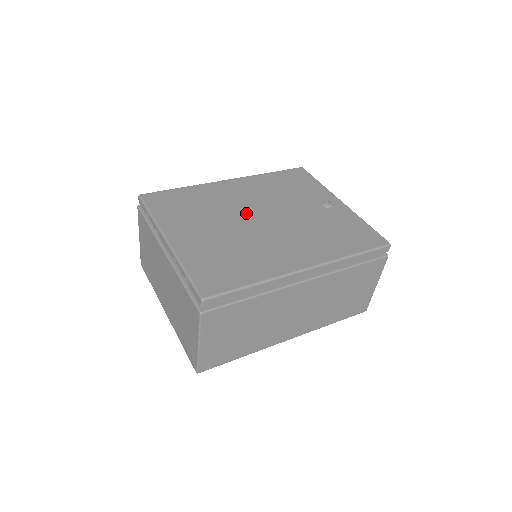
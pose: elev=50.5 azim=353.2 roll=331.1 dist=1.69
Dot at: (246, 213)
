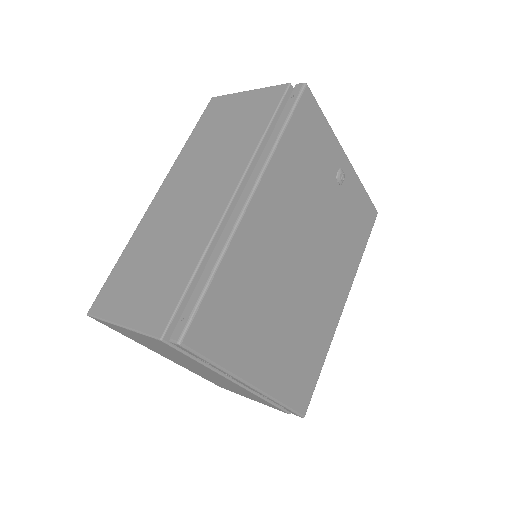
Dot at: (292, 265)
